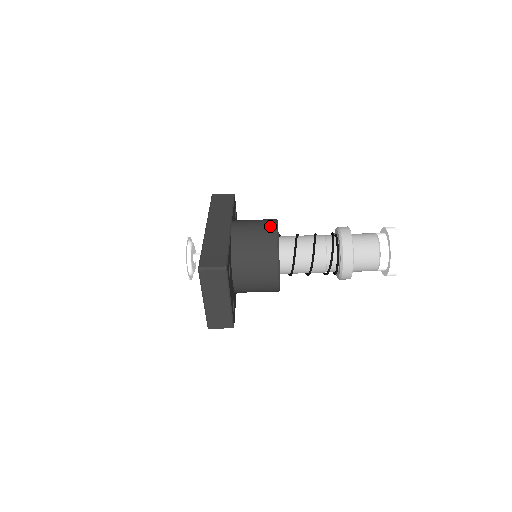
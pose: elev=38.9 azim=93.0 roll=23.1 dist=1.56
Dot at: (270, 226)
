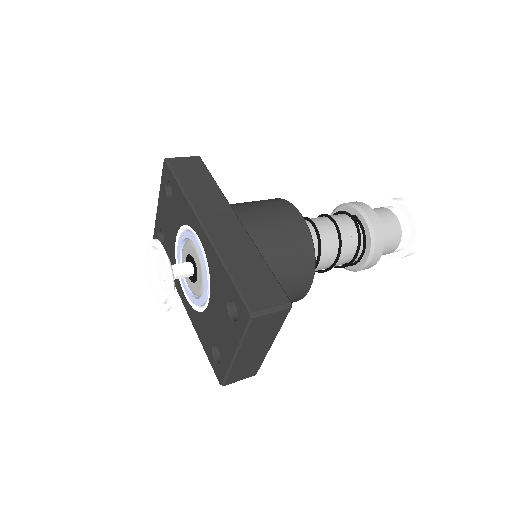
Dot at: (293, 215)
